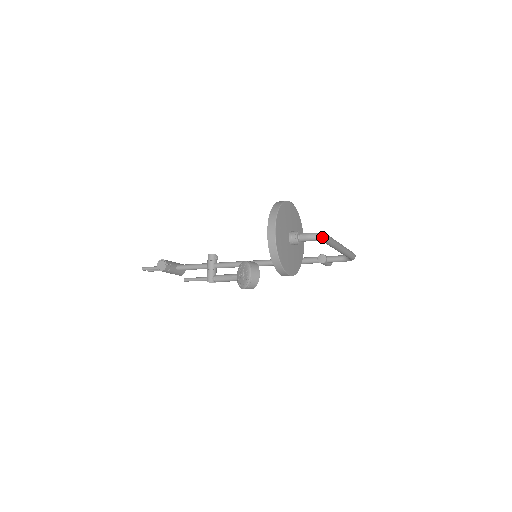
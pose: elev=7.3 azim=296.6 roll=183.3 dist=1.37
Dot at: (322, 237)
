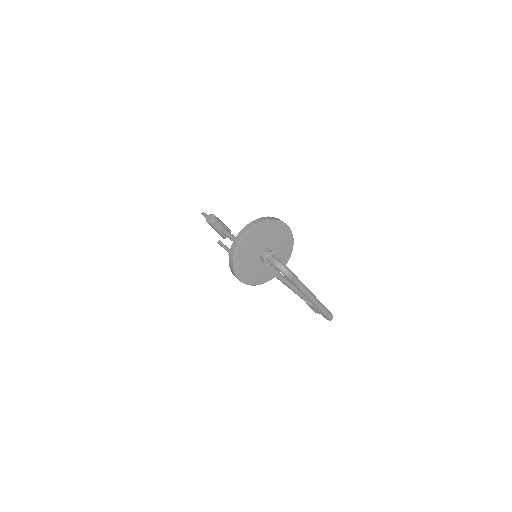
Dot at: (284, 270)
